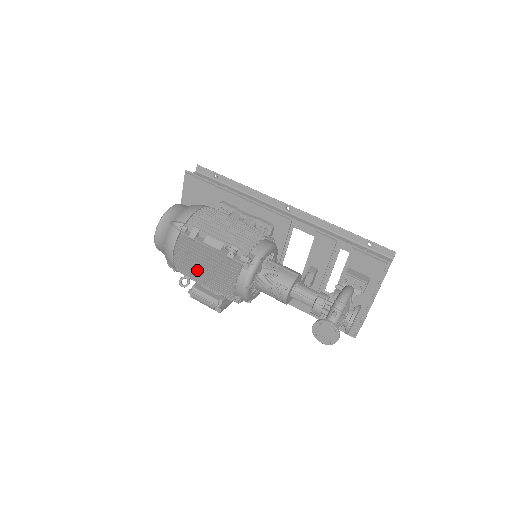
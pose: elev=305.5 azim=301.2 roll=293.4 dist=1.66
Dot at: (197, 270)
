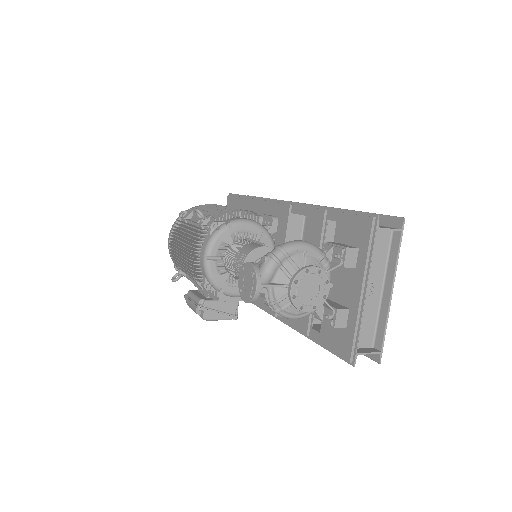
Dot at: (179, 251)
